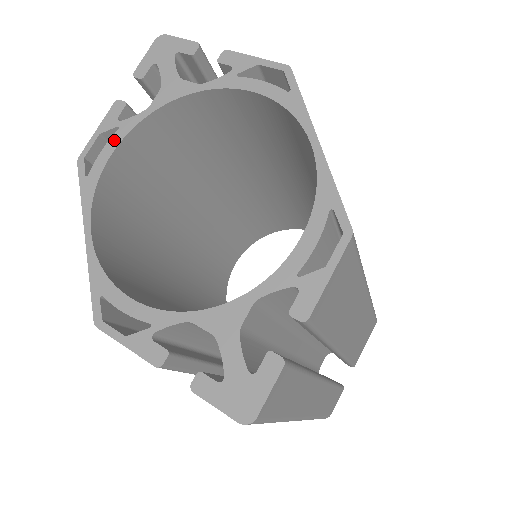
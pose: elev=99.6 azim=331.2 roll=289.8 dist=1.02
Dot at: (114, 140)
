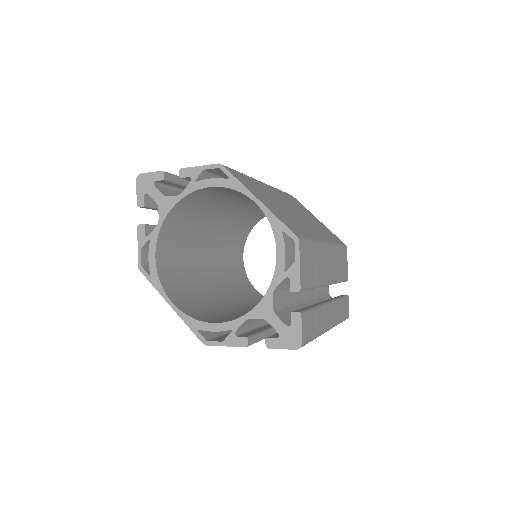
Dot at: (151, 248)
